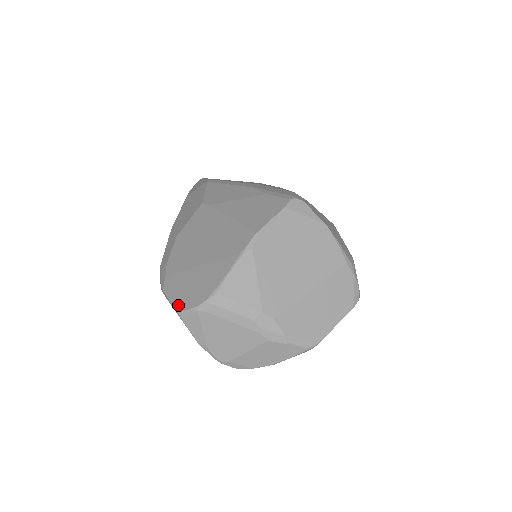
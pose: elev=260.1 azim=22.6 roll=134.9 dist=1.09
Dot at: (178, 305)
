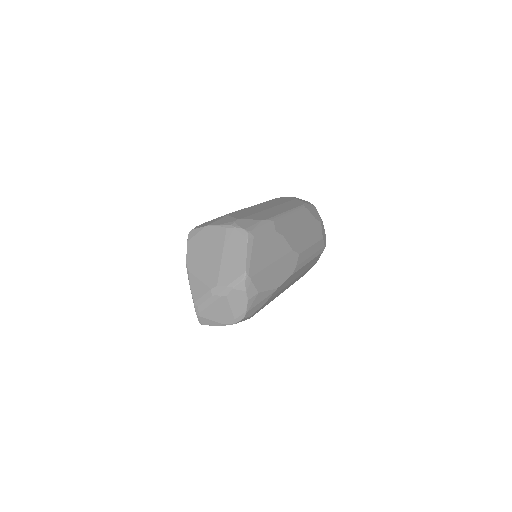
Dot at: occluded
